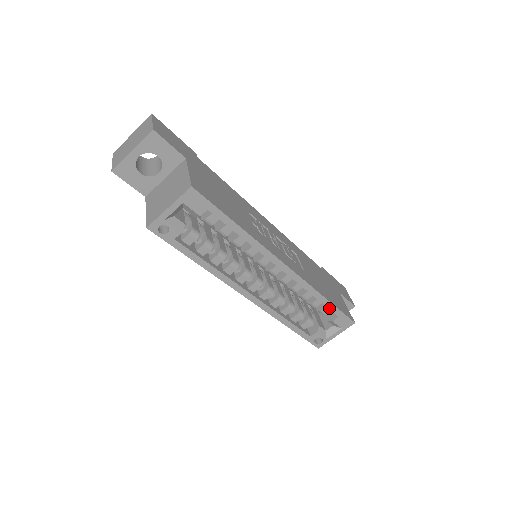
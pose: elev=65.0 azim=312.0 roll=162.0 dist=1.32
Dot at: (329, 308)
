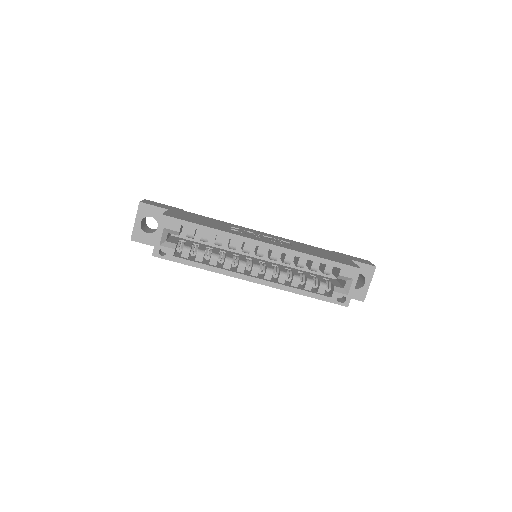
Dot at: (326, 264)
